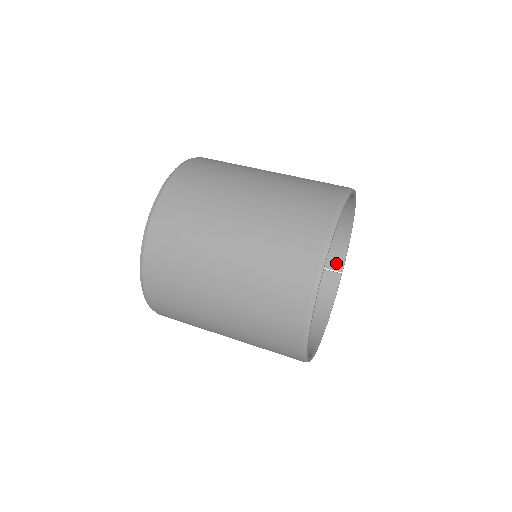
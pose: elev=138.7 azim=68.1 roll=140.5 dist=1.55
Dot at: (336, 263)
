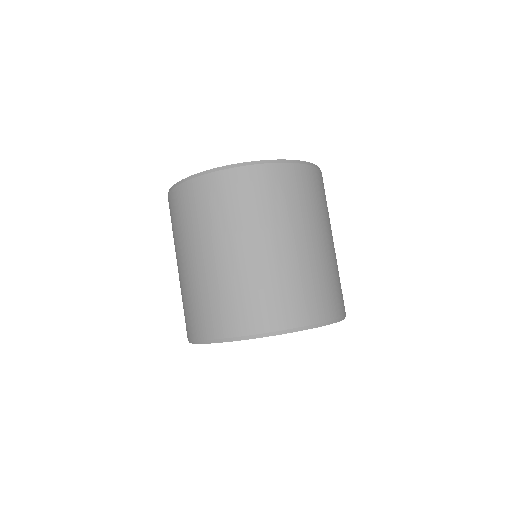
Dot at: occluded
